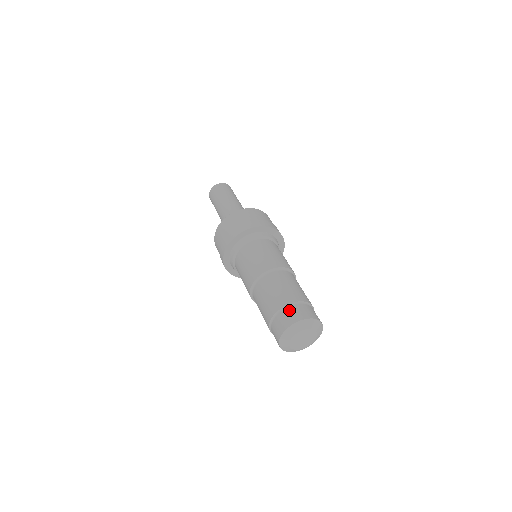
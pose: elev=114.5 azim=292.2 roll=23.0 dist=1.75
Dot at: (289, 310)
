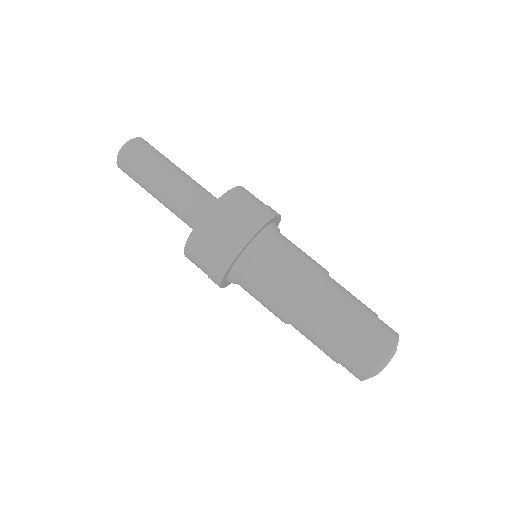
Dot at: (359, 355)
